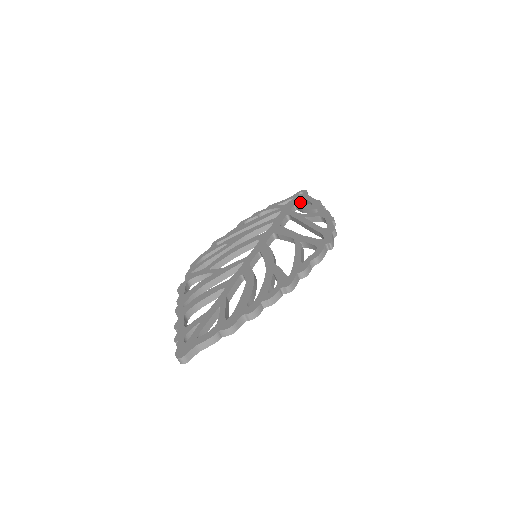
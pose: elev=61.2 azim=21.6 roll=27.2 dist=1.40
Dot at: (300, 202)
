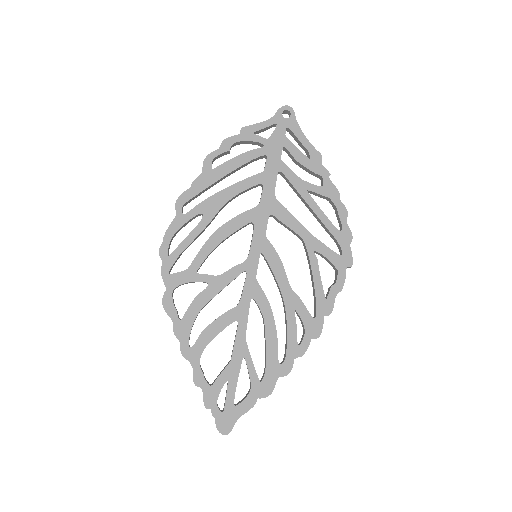
Dot at: (291, 144)
